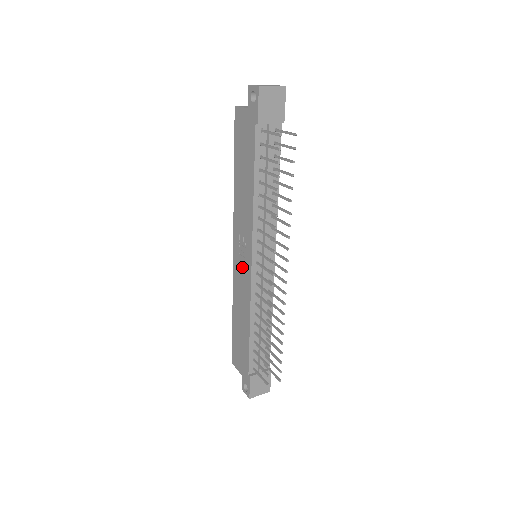
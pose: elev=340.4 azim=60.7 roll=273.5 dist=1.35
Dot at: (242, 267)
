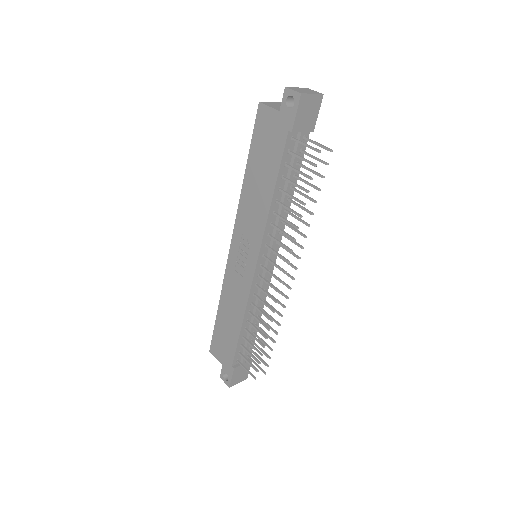
Dot at: (241, 266)
